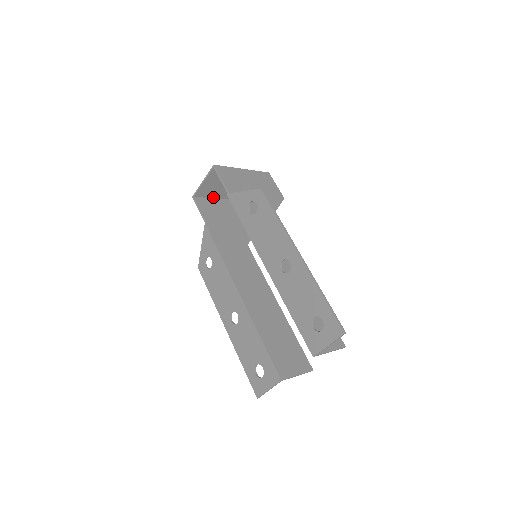
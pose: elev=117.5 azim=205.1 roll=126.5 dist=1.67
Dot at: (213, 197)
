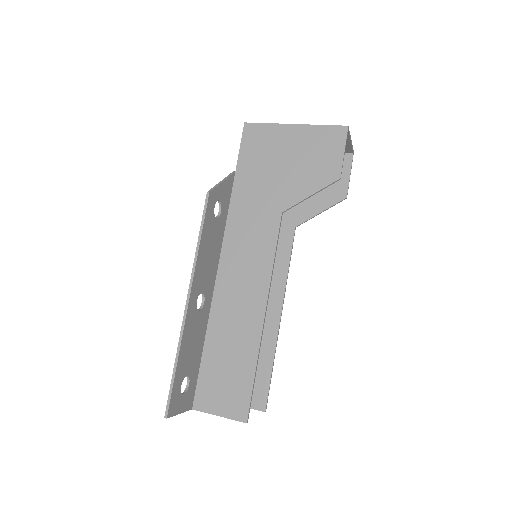
Dot at: occluded
